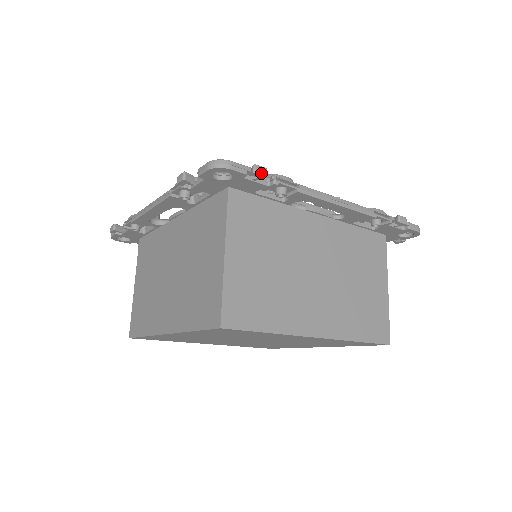
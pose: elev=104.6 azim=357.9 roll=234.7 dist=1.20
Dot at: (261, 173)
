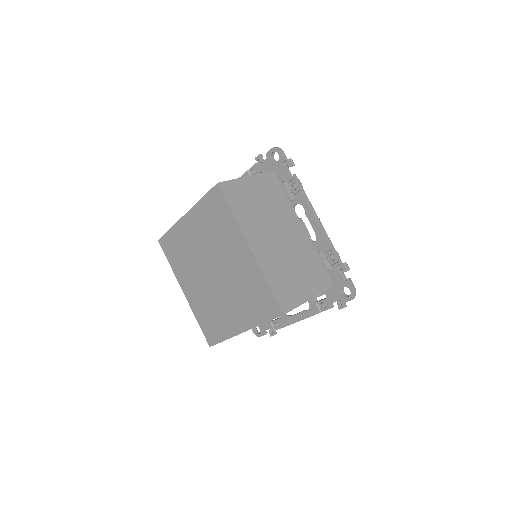
Dot at: (291, 162)
